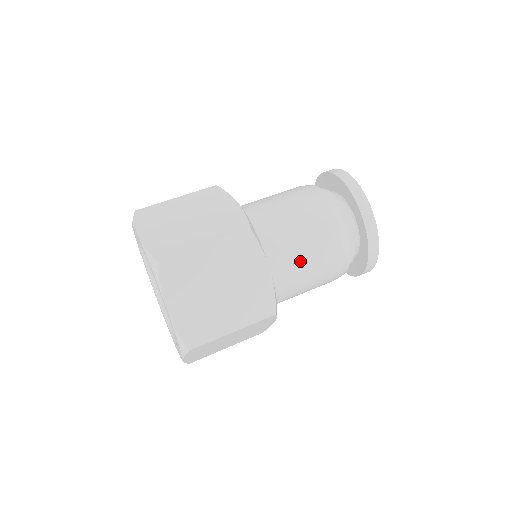
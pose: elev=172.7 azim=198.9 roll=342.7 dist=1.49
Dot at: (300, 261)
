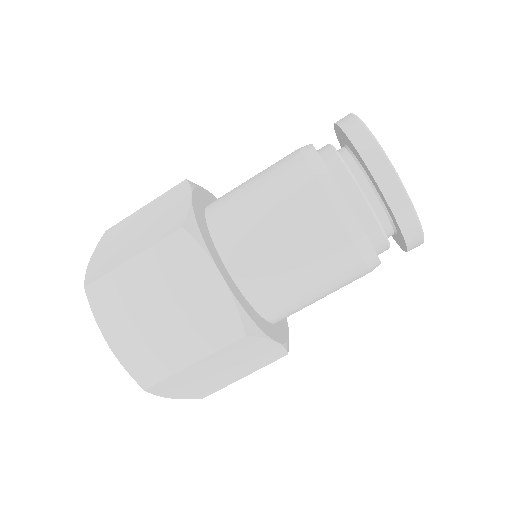
Dot at: (313, 300)
